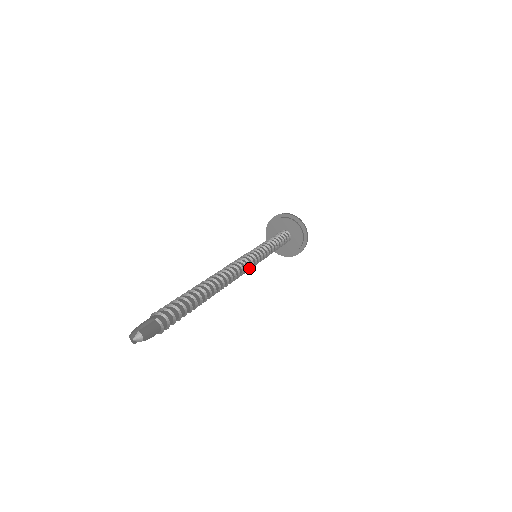
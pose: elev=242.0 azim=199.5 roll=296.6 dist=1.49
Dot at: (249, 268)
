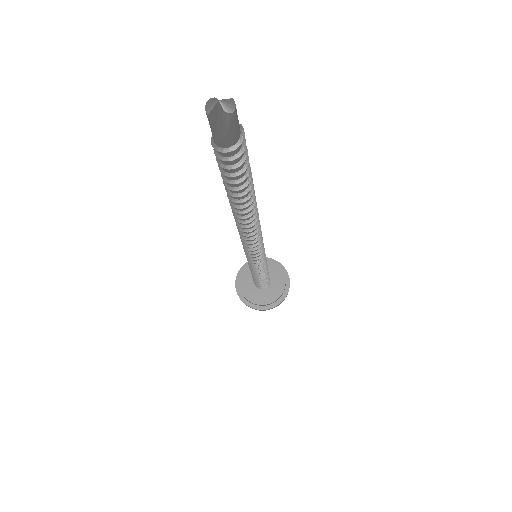
Dot at: (258, 251)
